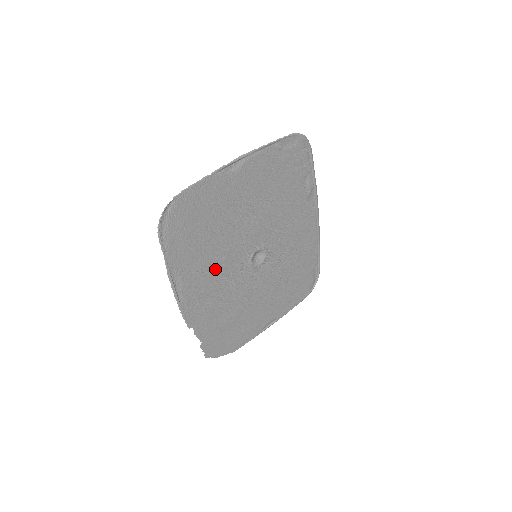
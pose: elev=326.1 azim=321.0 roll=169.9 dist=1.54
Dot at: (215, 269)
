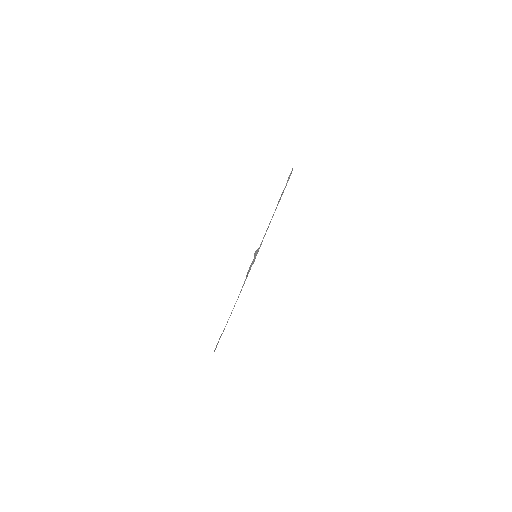
Dot at: occluded
